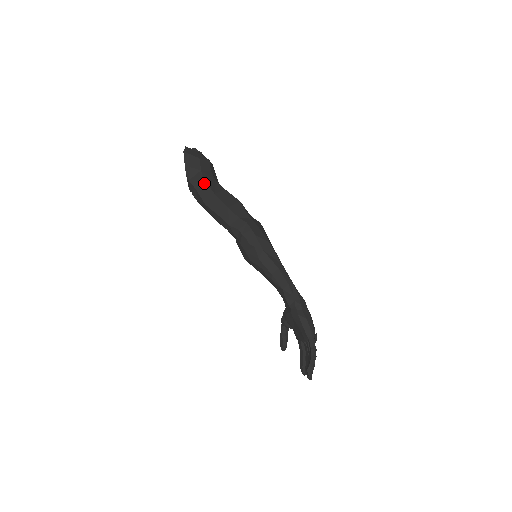
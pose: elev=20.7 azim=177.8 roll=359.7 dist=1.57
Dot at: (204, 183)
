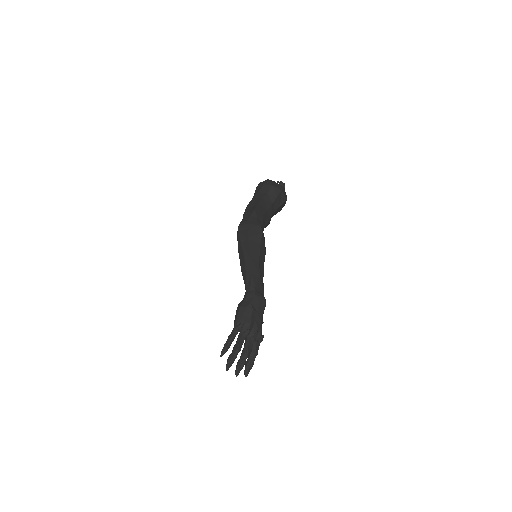
Dot at: (251, 200)
